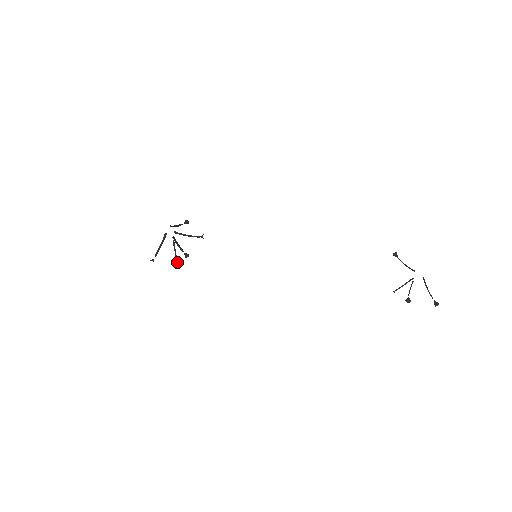
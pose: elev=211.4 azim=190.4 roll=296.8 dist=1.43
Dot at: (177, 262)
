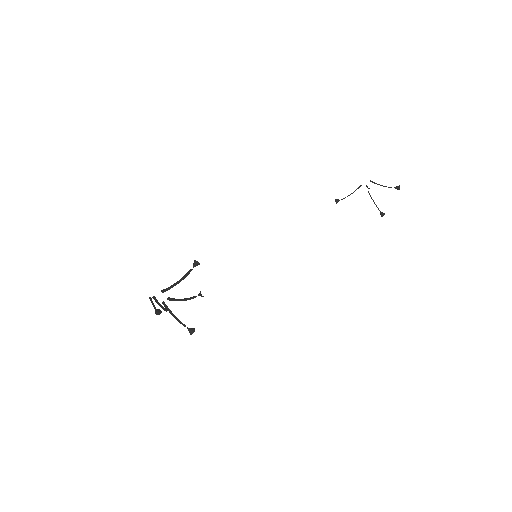
Dot at: (196, 296)
